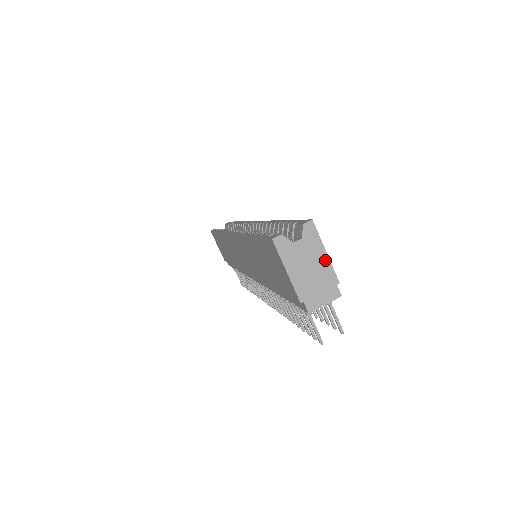
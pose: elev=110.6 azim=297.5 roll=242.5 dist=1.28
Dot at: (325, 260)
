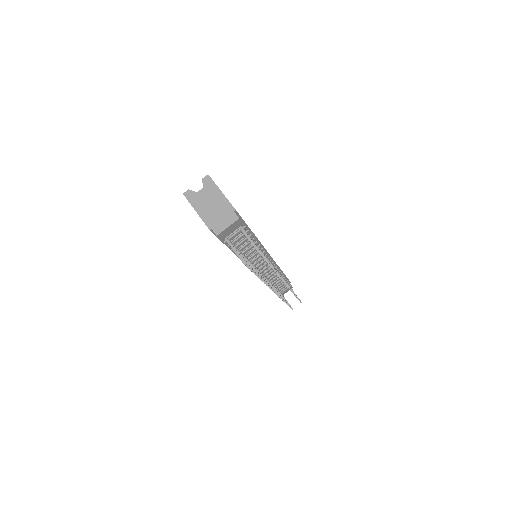
Dot at: (222, 197)
